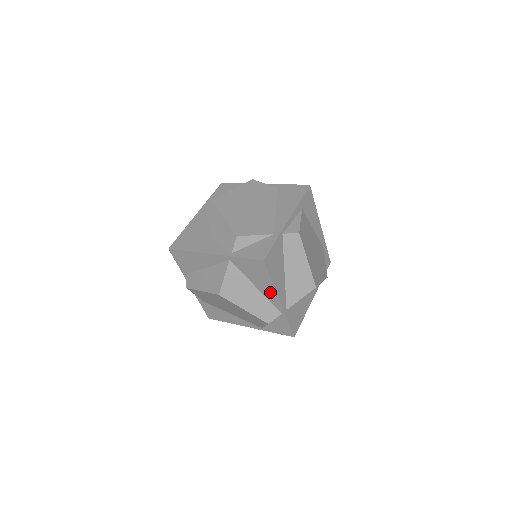
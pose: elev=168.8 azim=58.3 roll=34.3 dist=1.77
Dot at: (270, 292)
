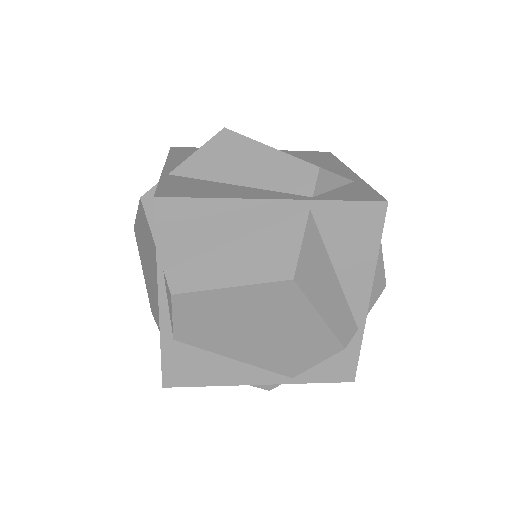
Dot at: (360, 279)
